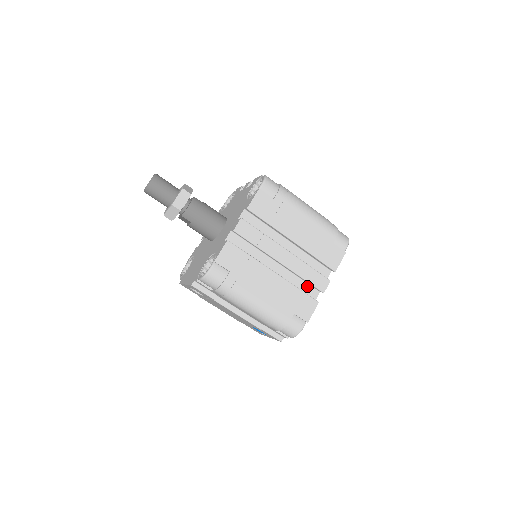
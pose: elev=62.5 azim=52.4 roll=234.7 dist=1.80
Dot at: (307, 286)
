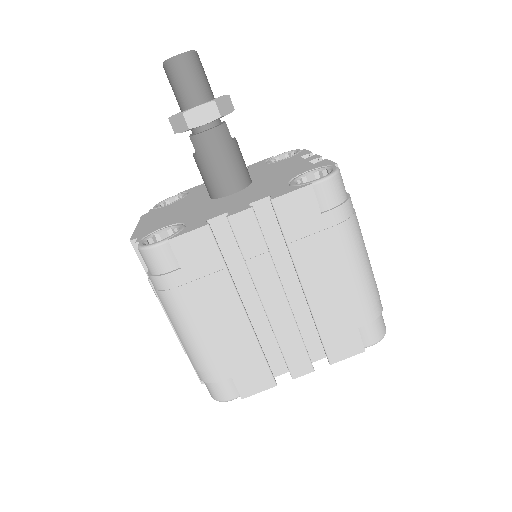
Dot at: (280, 353)
